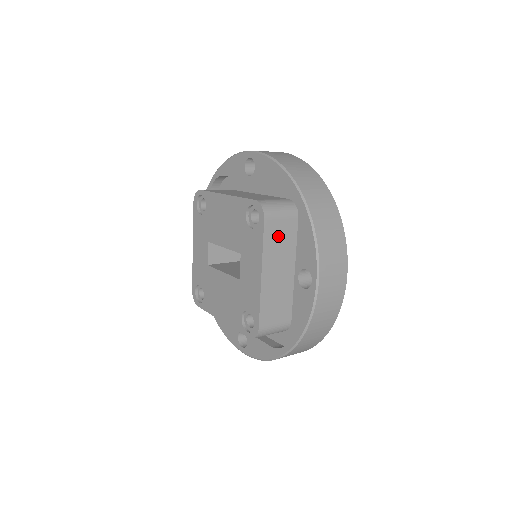
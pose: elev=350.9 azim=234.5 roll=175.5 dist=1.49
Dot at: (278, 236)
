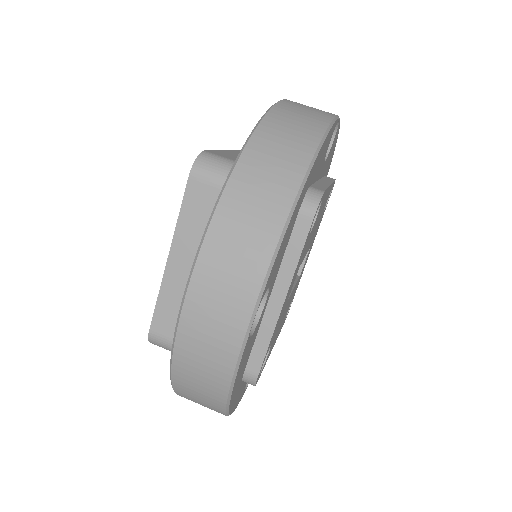
Dot at: (208, 213)
